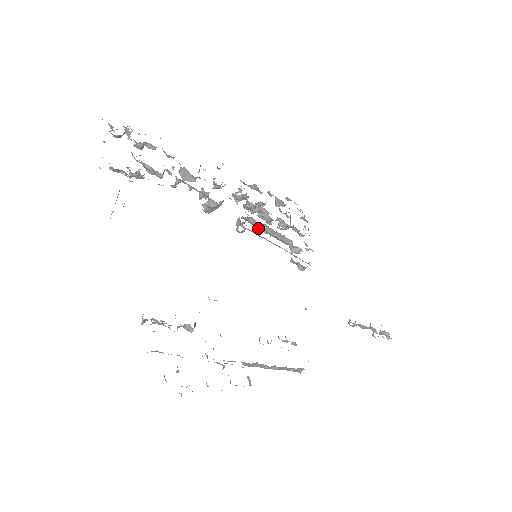
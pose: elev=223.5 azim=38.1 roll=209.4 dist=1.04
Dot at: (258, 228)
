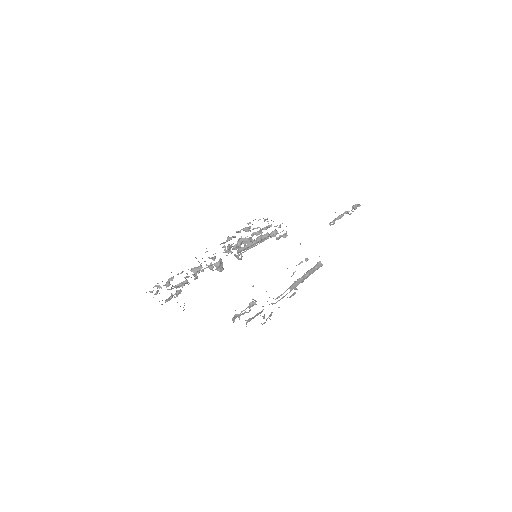
Dot at: occluded
